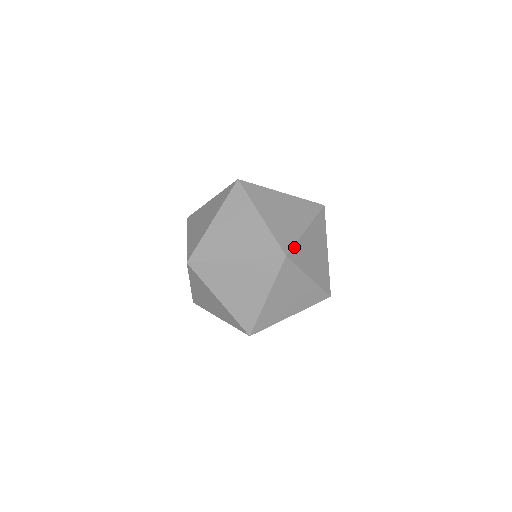
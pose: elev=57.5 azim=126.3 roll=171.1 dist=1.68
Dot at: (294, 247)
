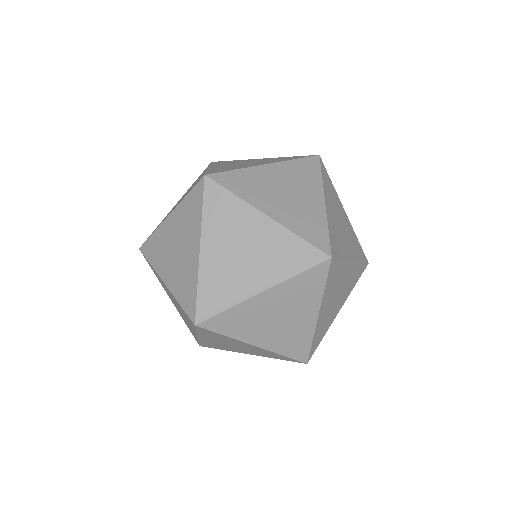
Dot at: (318, 344)
